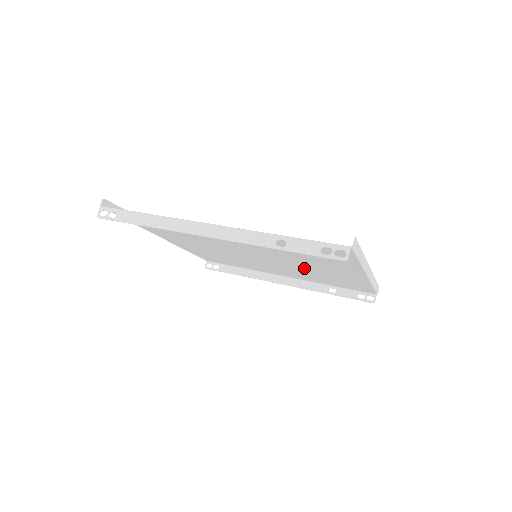
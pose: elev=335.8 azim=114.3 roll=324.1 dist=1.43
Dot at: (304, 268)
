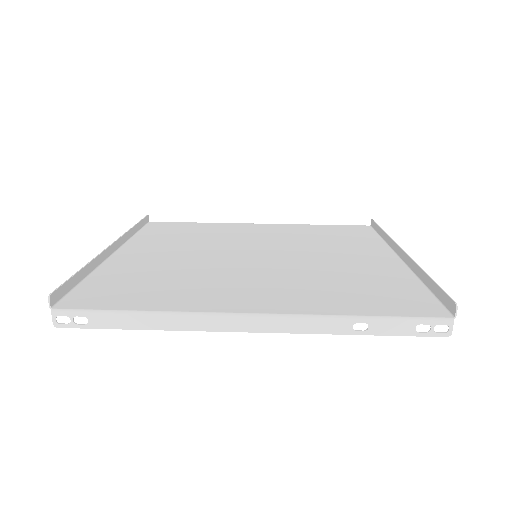
Dot at: (313, 250)
